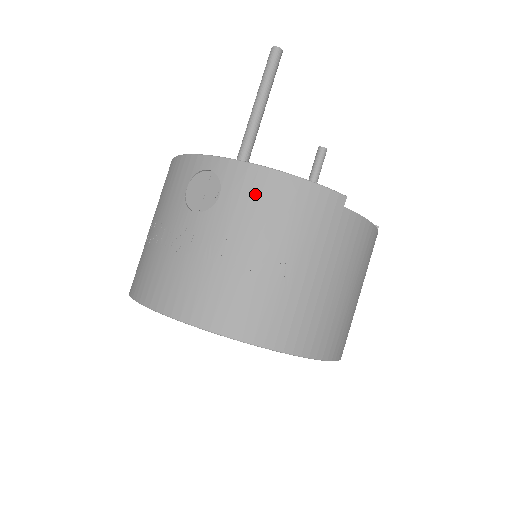
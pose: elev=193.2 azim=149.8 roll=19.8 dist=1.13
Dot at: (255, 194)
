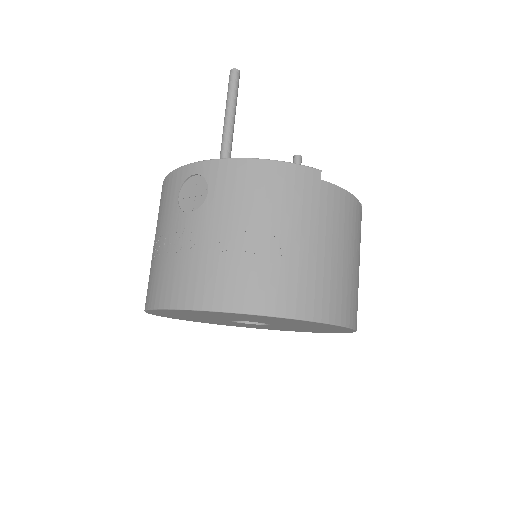
Dot at: (239, 182)
